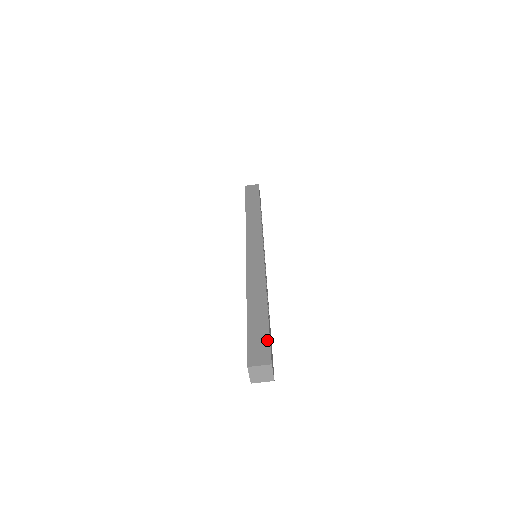
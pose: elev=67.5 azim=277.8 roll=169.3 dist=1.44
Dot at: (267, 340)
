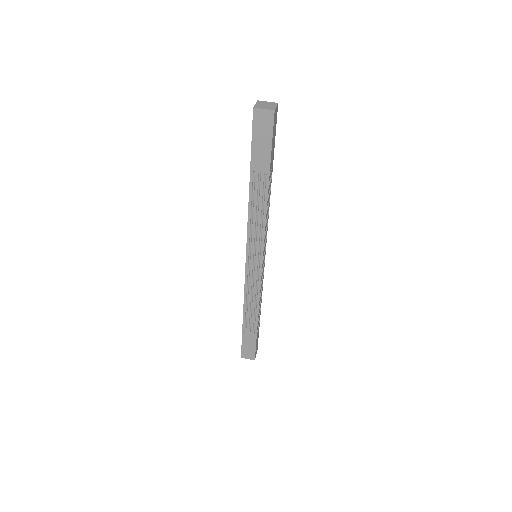
Dot at: occluded
